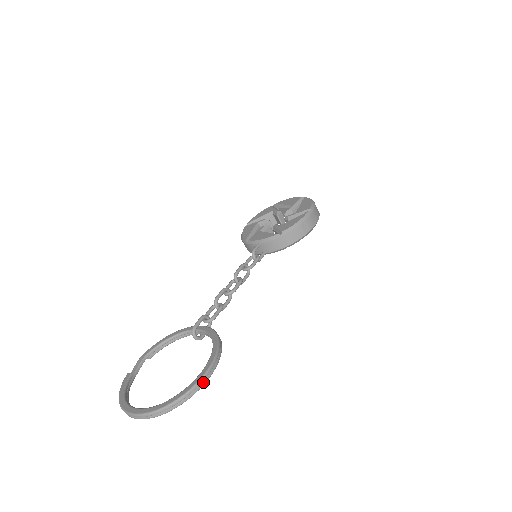
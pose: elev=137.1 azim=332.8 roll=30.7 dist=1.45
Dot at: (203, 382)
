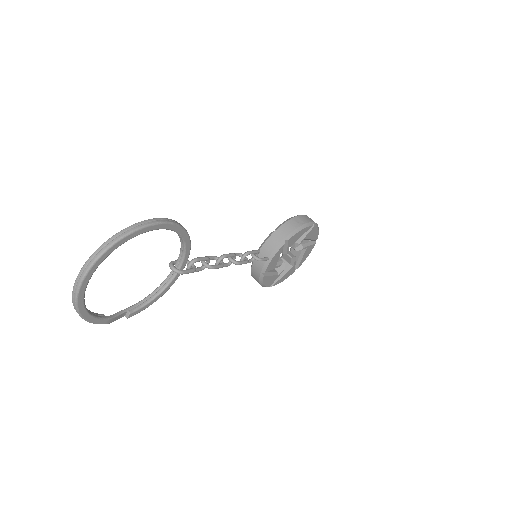
Dot at: (151, 222)
